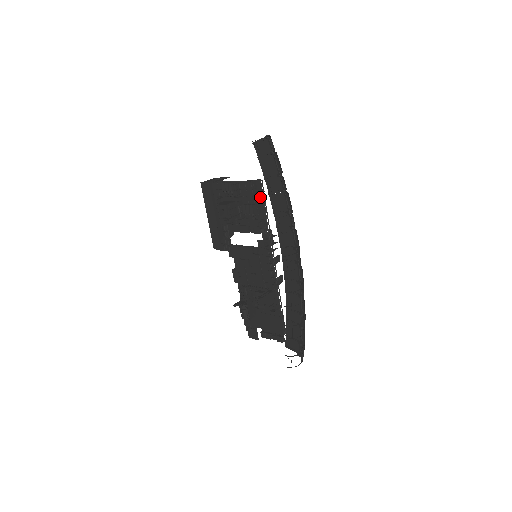
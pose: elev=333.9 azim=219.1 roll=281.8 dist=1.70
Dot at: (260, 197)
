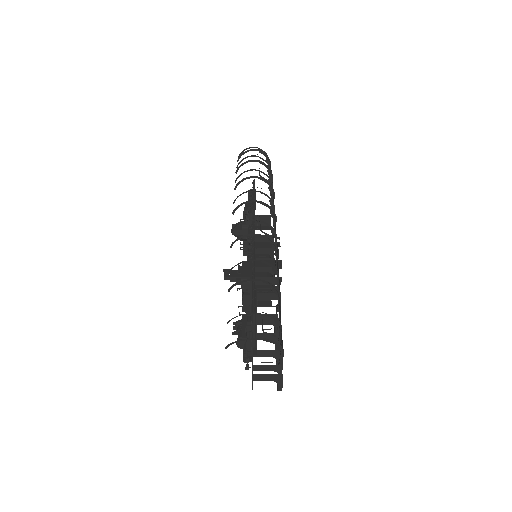
Dot at: occluded
